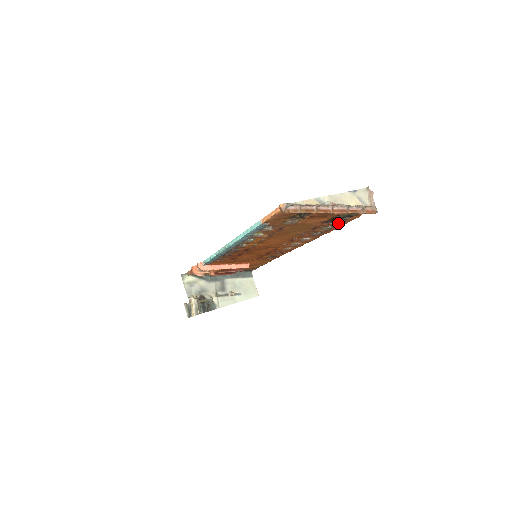
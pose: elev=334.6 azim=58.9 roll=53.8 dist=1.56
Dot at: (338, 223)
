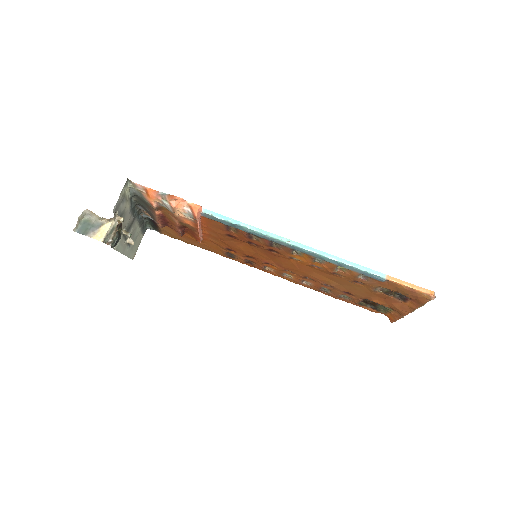
Dot at: (358, 303)
